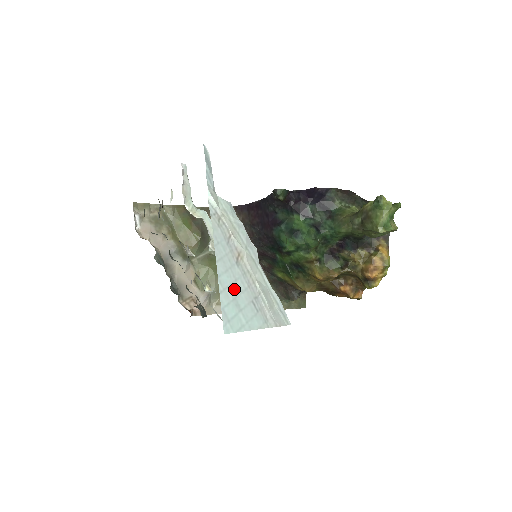
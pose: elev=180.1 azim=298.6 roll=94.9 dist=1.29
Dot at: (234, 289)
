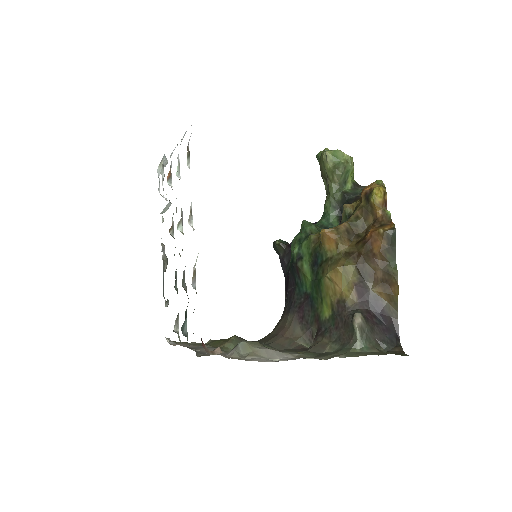
Dot at: occluded
